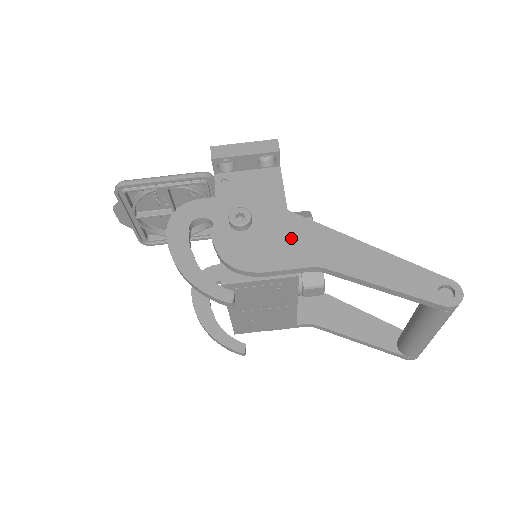
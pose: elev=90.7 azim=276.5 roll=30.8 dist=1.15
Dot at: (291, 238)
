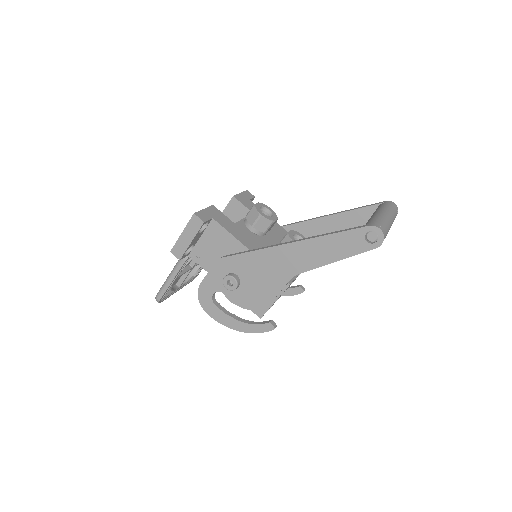
Dot at: (265, 270)
